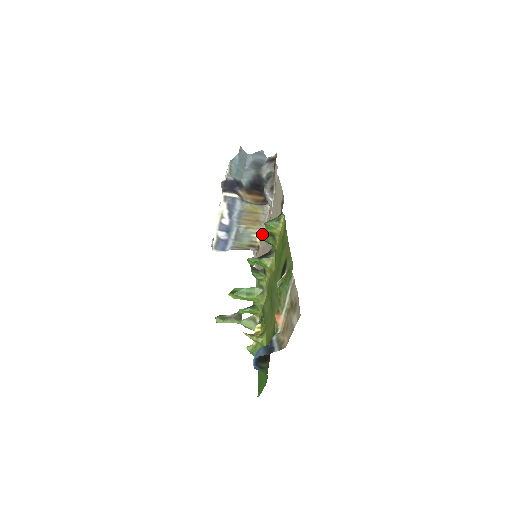
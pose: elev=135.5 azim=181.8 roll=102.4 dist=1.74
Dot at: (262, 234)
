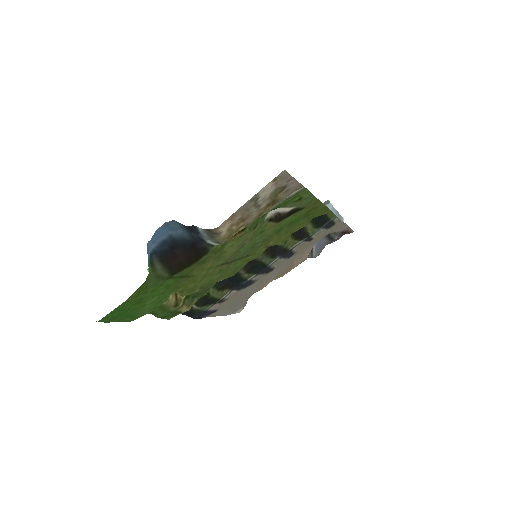
Dot at: occluded
